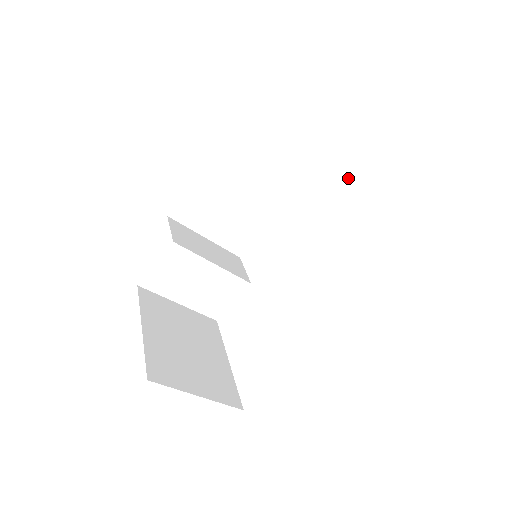
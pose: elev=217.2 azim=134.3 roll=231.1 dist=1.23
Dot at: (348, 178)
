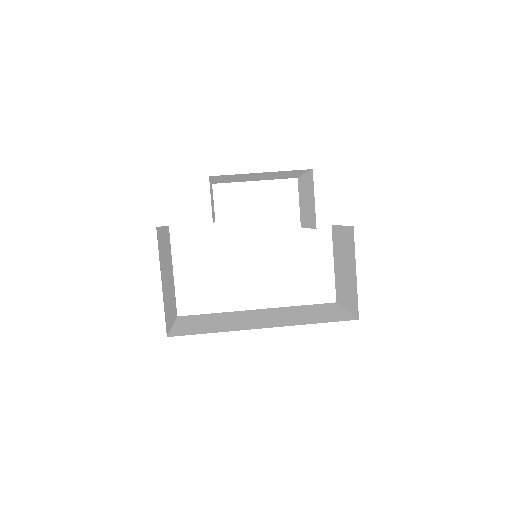
Dot at: occluded
